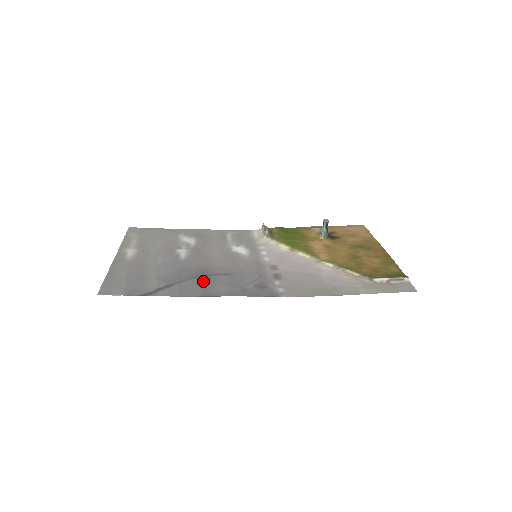
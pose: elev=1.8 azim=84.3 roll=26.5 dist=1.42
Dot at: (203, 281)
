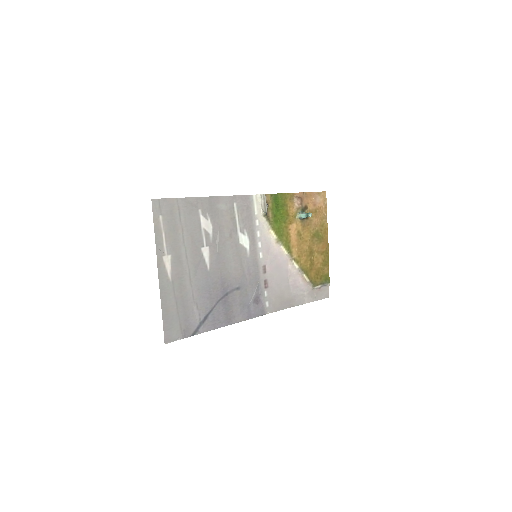
Dot at: (226, 304)
